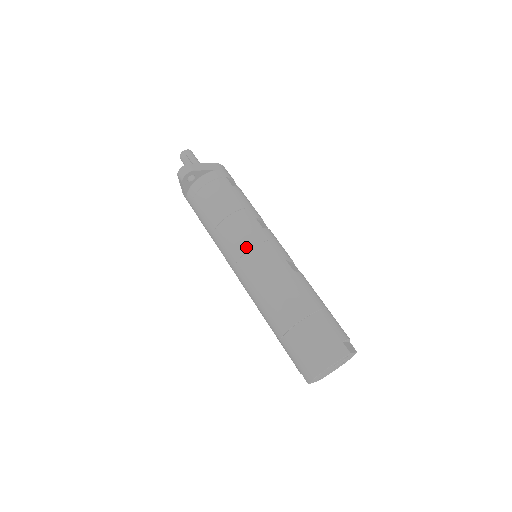
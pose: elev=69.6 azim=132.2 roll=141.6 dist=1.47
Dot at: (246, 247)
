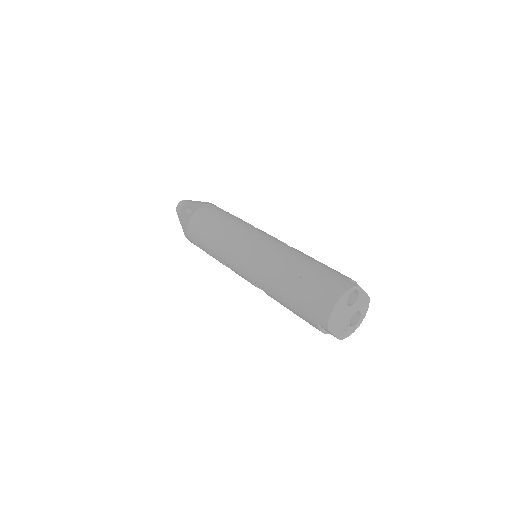
Dot at: (243, 240)
